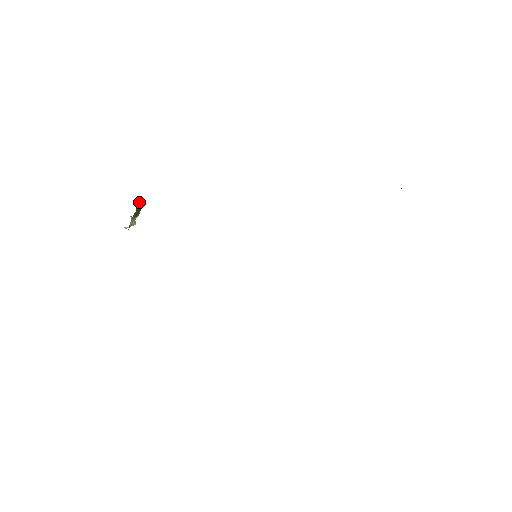
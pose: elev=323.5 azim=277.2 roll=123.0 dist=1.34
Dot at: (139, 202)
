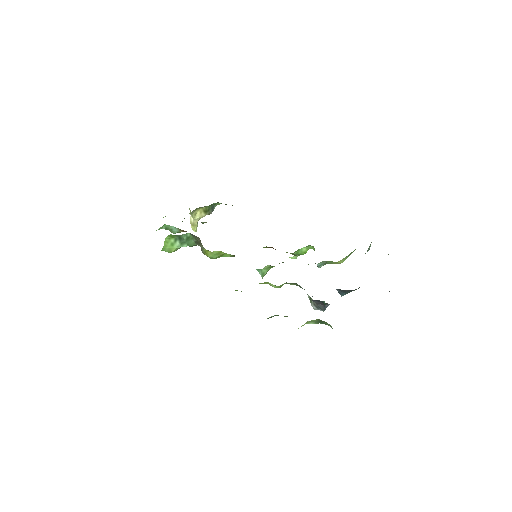
Dot at: (213, 208)
